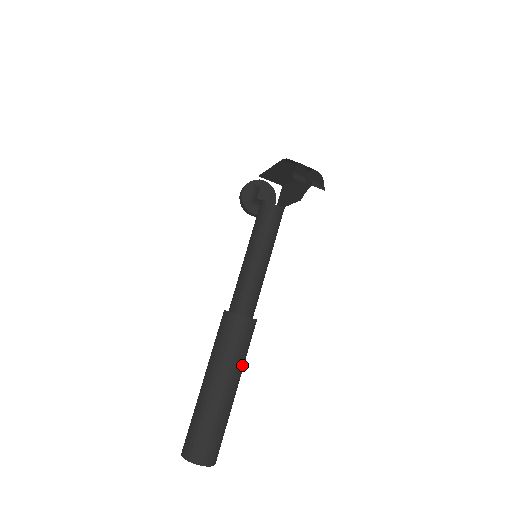
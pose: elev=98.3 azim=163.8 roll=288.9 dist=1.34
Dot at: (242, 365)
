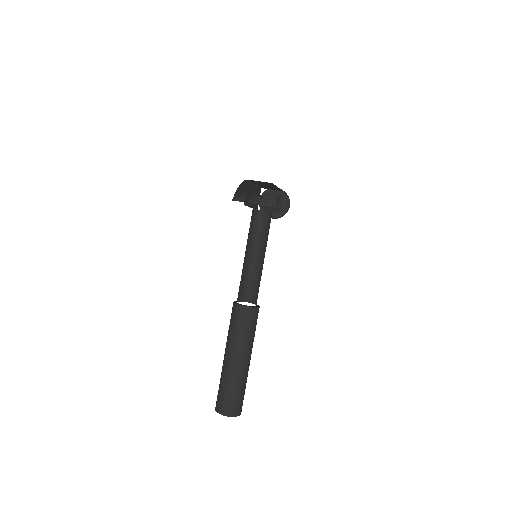
Dot at: (248, 343)
